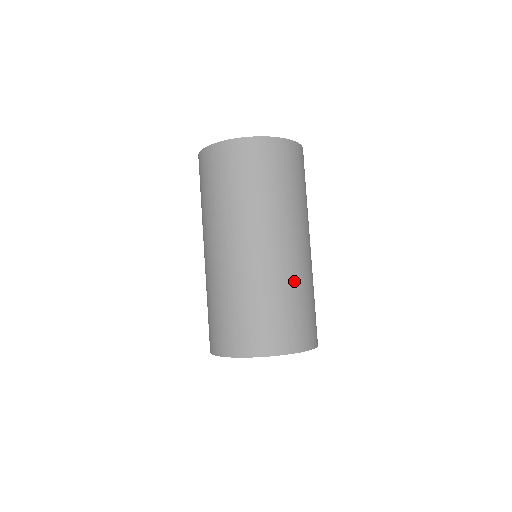
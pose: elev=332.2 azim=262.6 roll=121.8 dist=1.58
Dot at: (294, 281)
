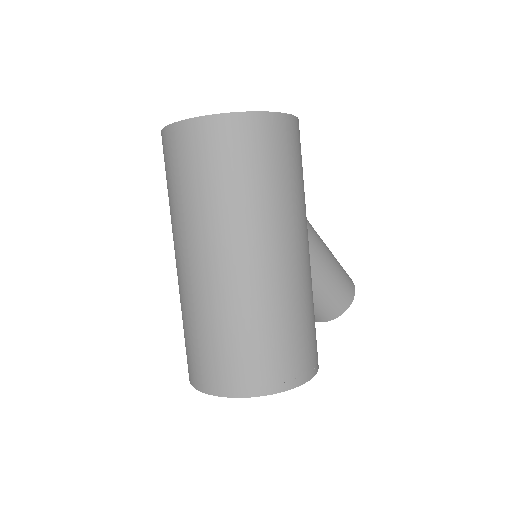
Dot at: (227, 310)
